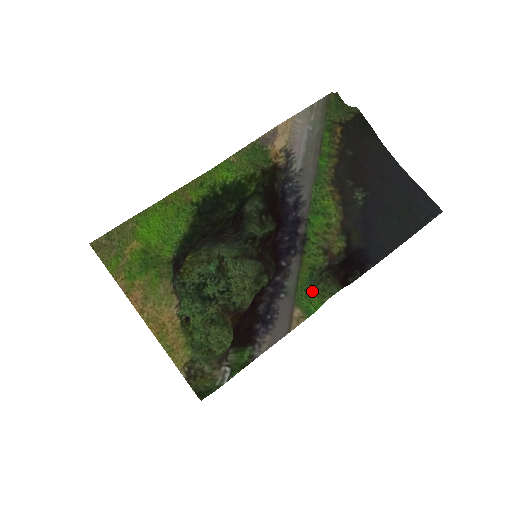
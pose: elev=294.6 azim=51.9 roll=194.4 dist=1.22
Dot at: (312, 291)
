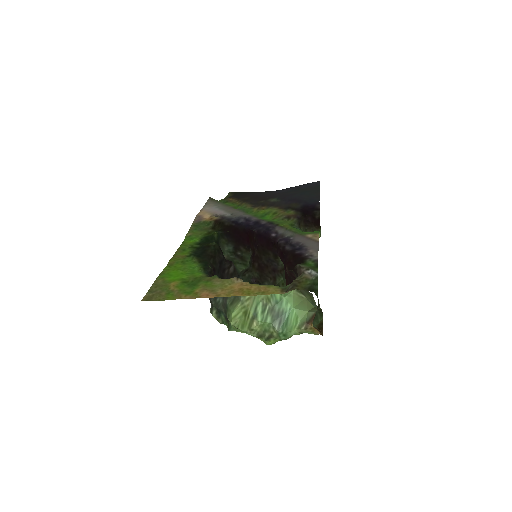
Dot at: occluded
